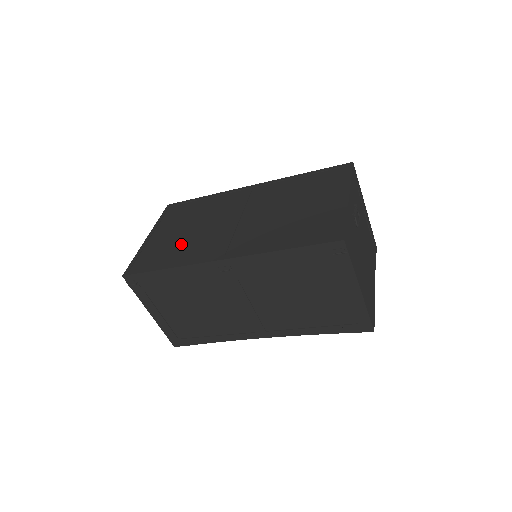
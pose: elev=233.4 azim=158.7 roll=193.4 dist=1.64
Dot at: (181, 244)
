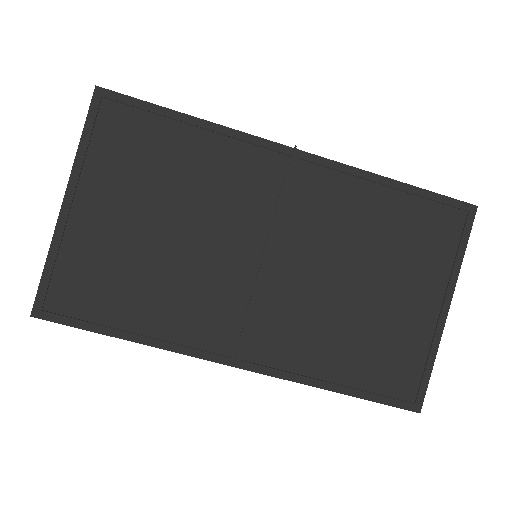
Dot at: (152, 275)
